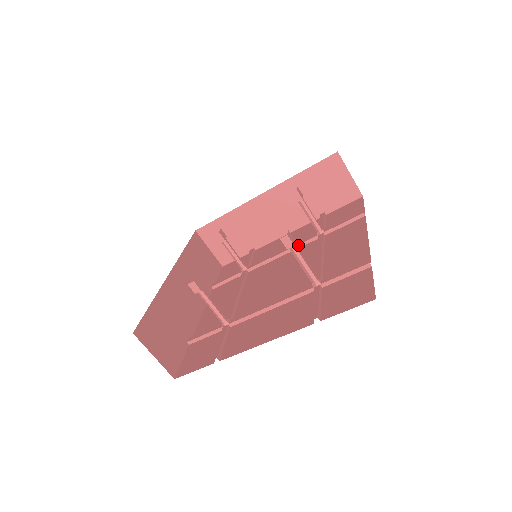
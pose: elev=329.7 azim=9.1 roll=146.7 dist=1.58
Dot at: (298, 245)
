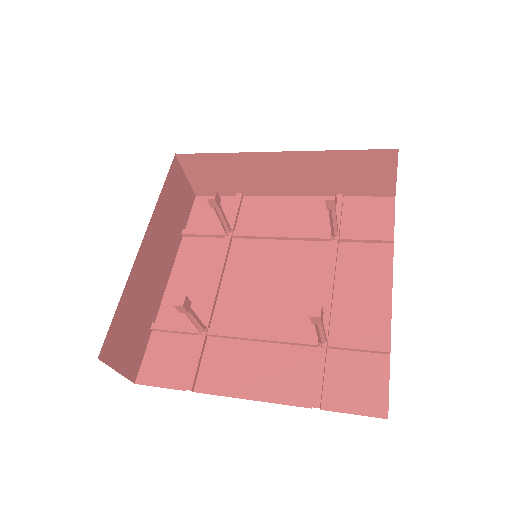
Dot at: (303, 238)
